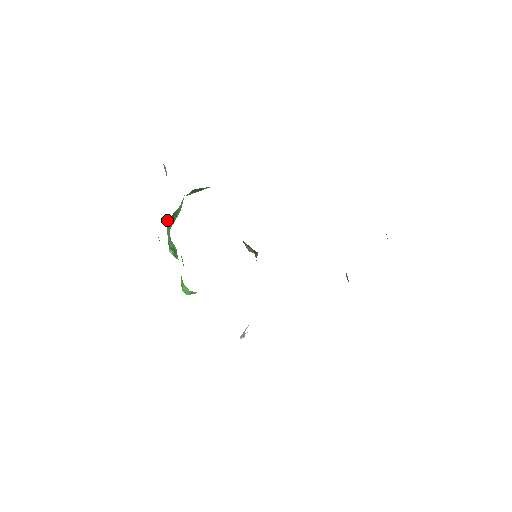
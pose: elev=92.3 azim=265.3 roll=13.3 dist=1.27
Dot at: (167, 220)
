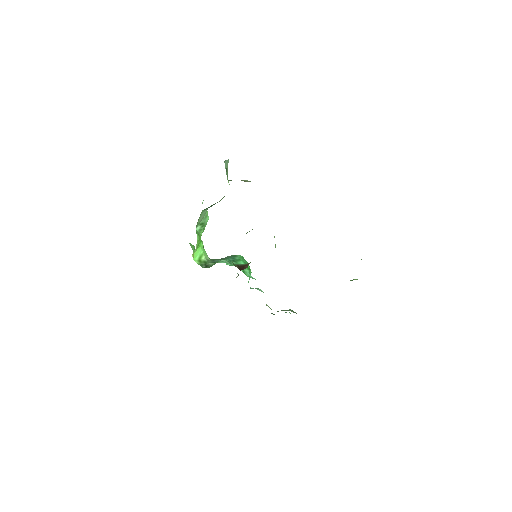
Dot at: occluded
